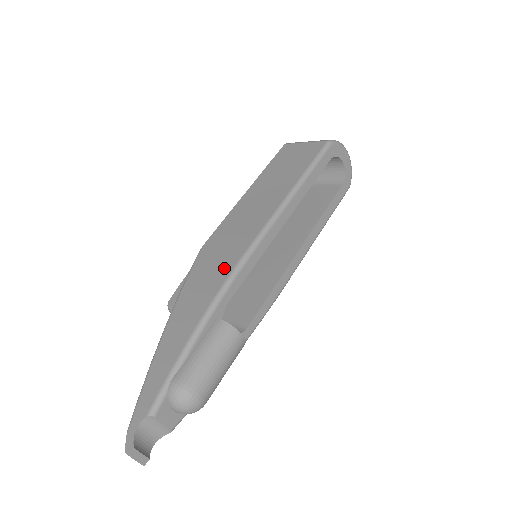
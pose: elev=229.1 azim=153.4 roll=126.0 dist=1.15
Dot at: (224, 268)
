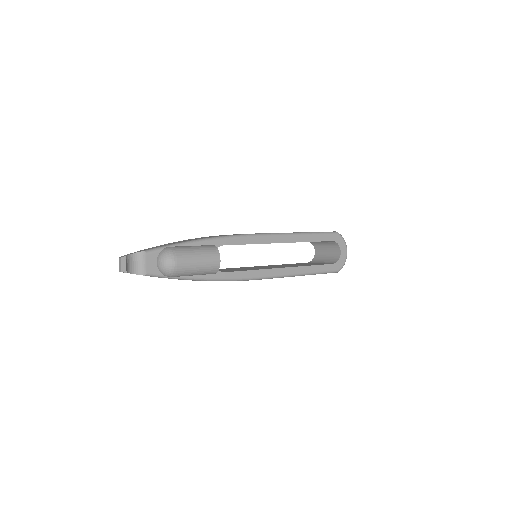
Dot at: occluded
